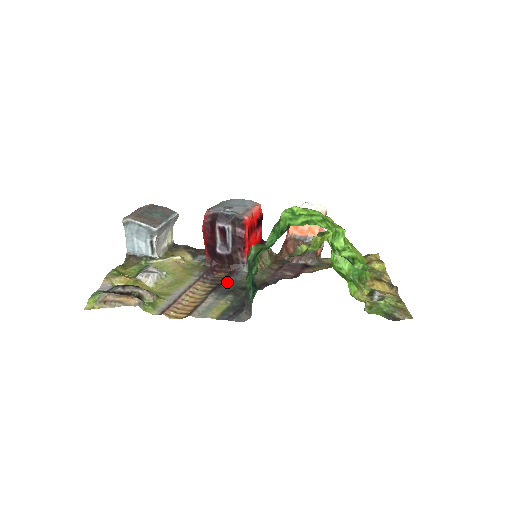
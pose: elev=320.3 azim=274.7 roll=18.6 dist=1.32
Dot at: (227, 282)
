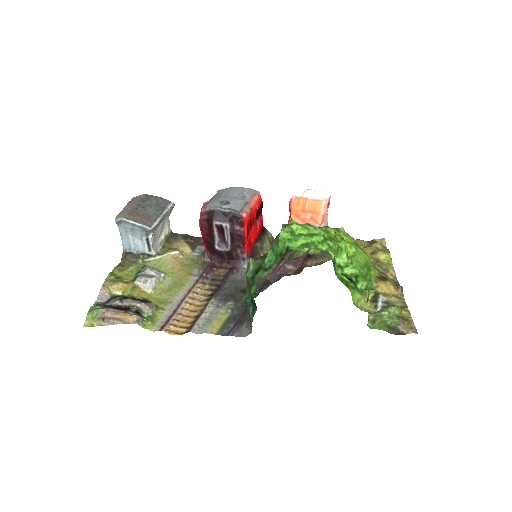
Dot at: (227, 283)
